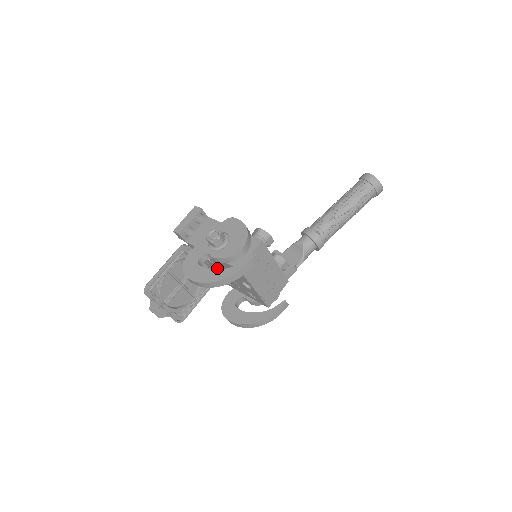
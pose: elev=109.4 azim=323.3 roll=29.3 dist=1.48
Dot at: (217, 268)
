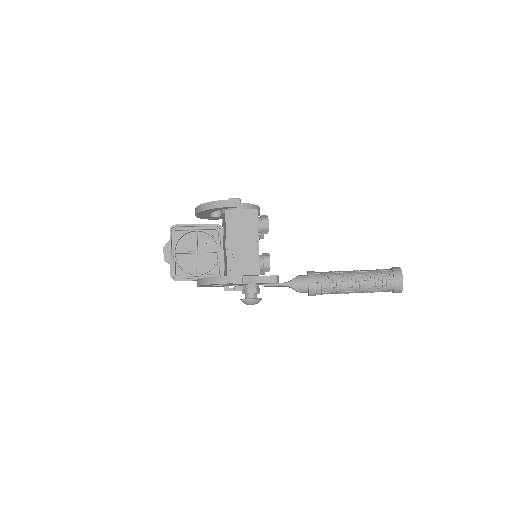
Dot at: occluded
